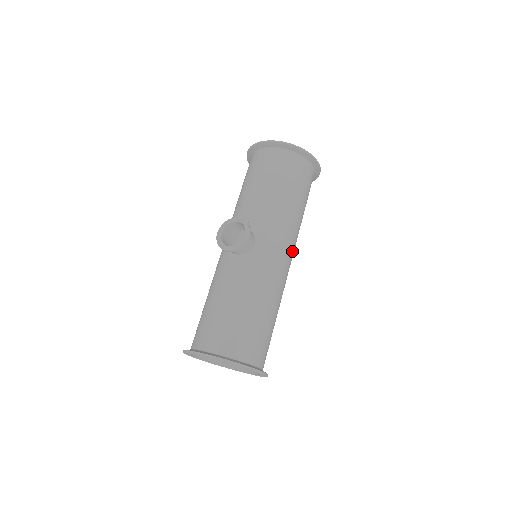
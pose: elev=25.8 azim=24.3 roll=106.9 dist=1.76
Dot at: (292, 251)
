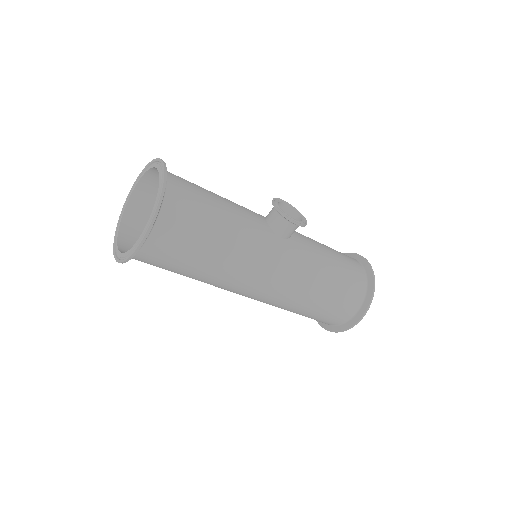
Dot at: (273, 291)
